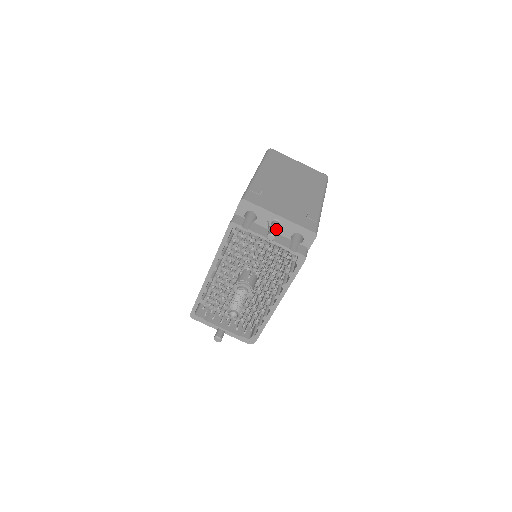
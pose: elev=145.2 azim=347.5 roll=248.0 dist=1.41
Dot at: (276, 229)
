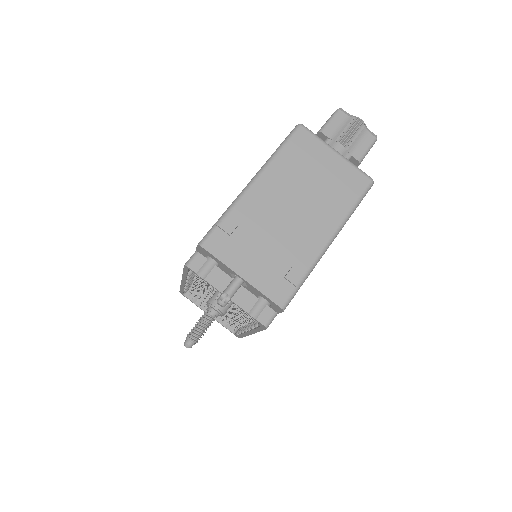
Dot at: (232, 292)
